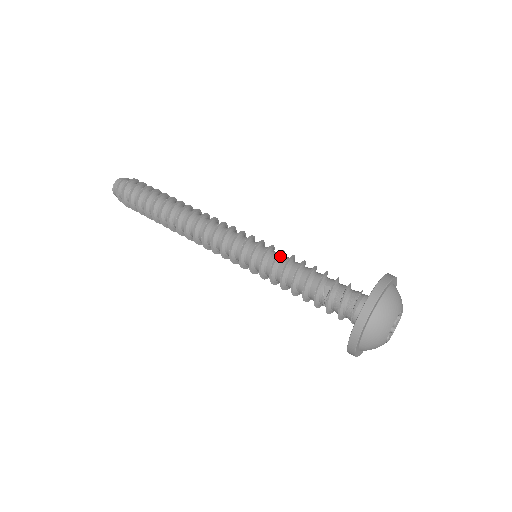
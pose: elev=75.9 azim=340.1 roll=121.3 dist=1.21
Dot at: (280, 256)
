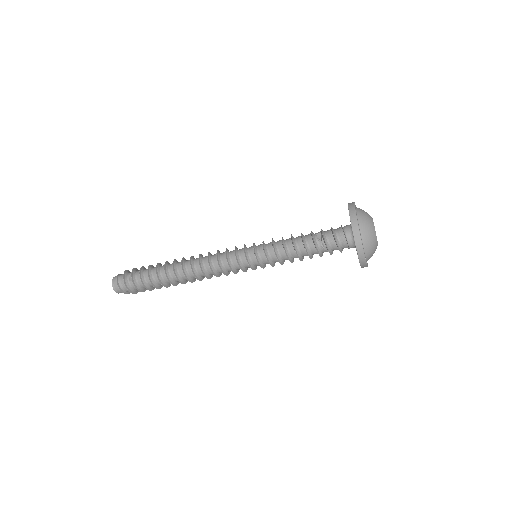
Dot at: (274, 241)
